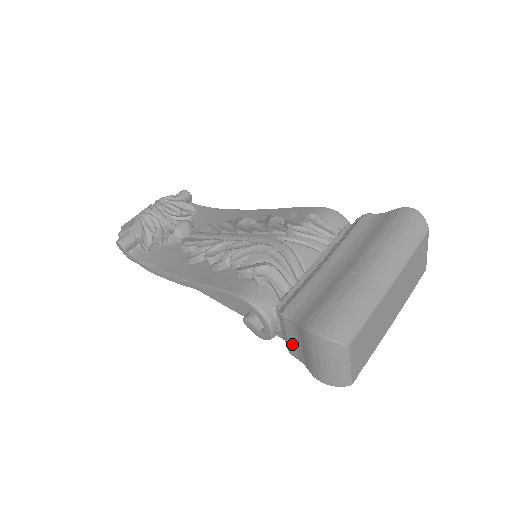
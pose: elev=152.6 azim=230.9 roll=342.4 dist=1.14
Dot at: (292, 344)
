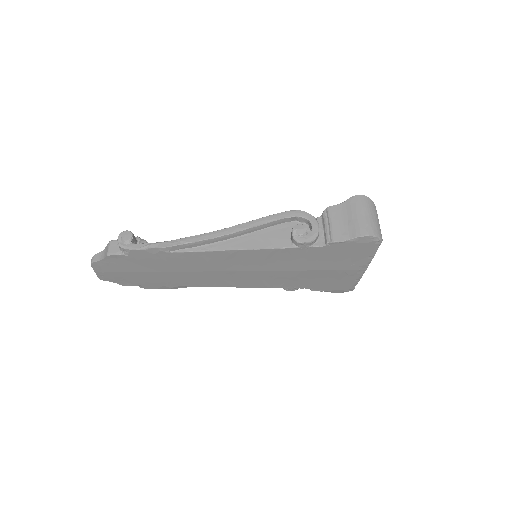
Dot at: (337, 228)
